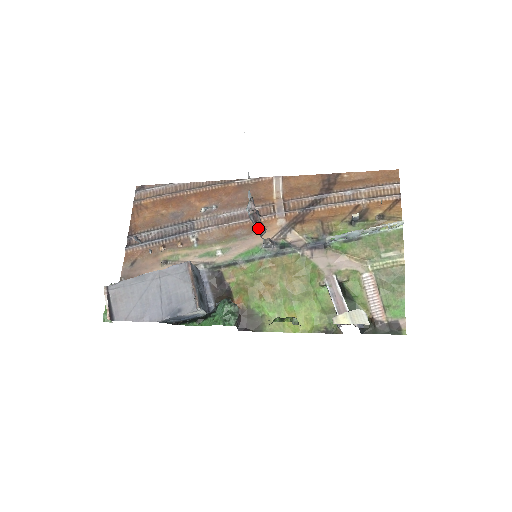
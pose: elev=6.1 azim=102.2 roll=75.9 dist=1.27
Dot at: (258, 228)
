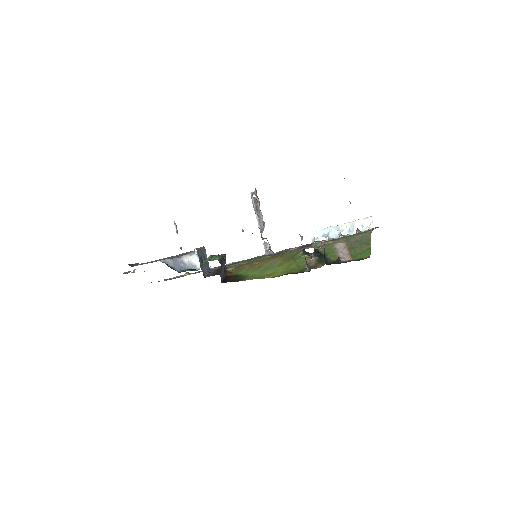
Dot at: (259, 221)
